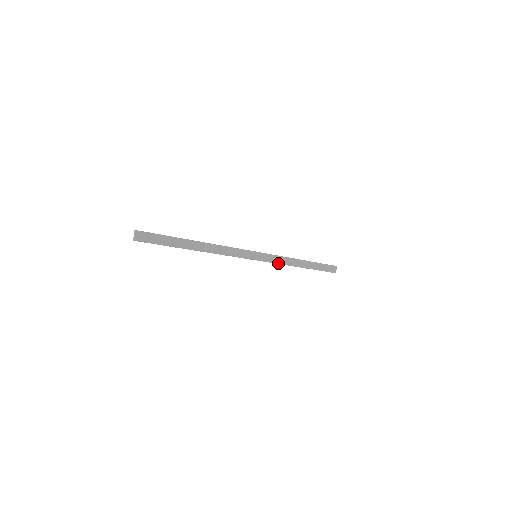
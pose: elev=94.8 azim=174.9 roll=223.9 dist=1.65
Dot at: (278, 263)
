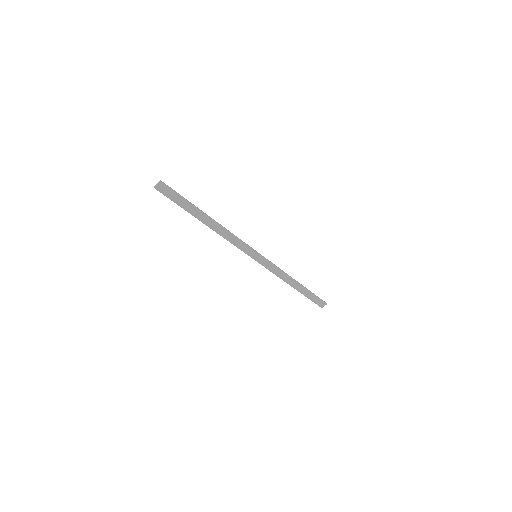
Dot at: (272, 272)
